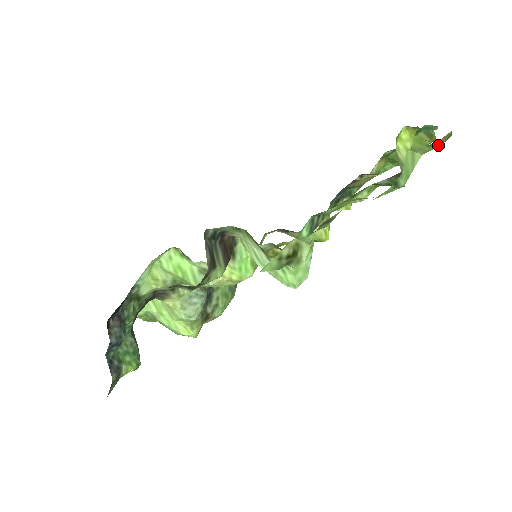
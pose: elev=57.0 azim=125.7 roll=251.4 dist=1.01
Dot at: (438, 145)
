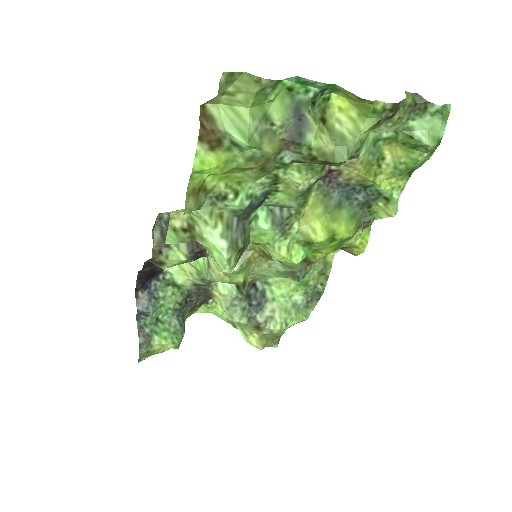
Dot at: (249, 92)
